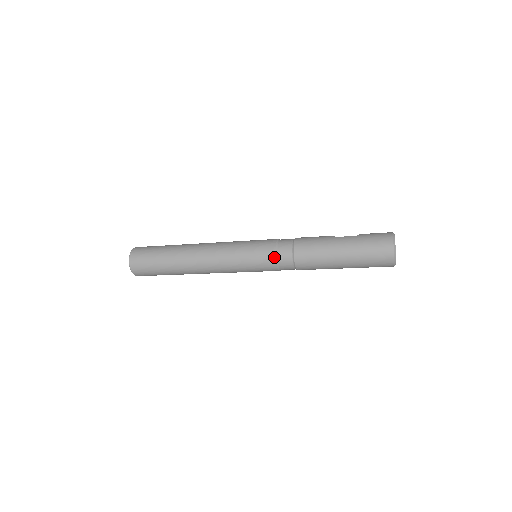
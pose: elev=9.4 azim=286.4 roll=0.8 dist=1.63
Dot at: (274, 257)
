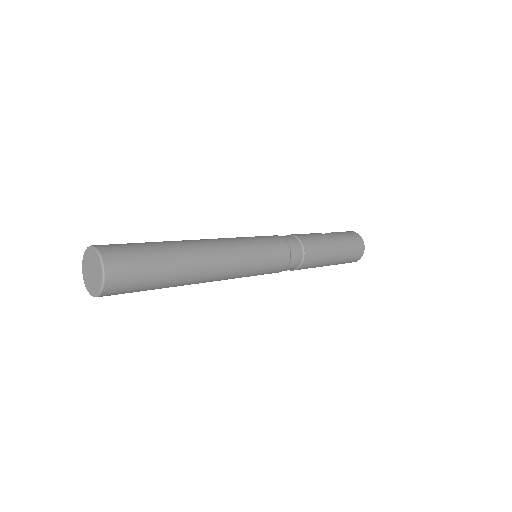
Dot at: (289, 253)
